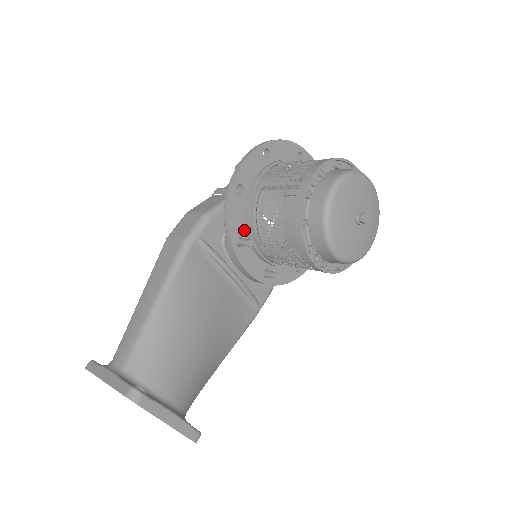
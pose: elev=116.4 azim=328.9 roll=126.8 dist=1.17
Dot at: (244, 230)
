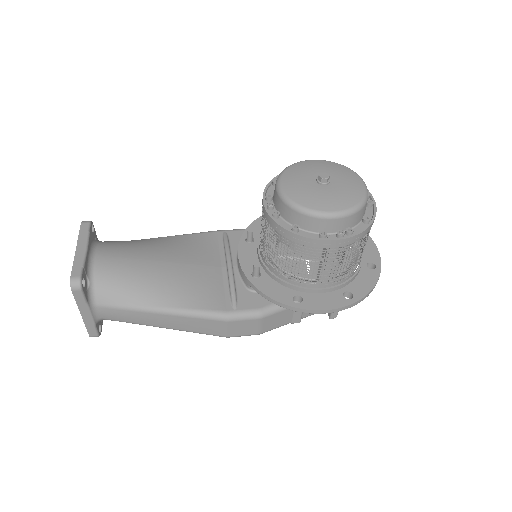
Dot at: occluded
